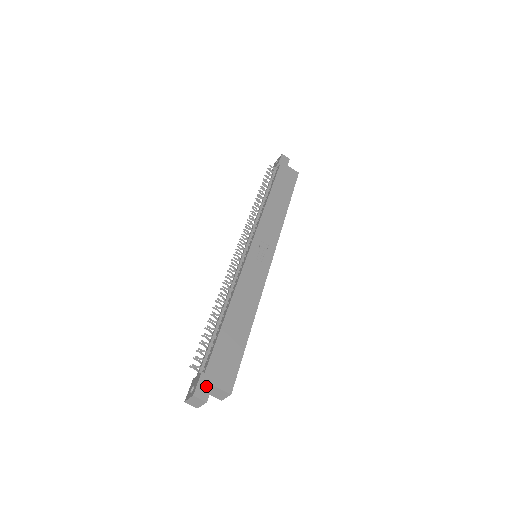
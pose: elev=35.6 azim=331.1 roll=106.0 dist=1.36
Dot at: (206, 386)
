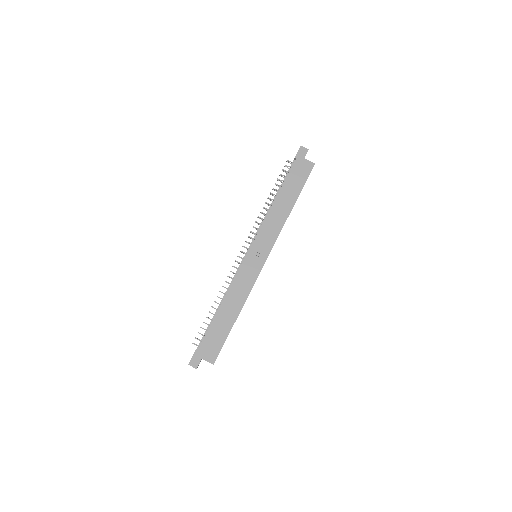
Dot at: (197, 359)
